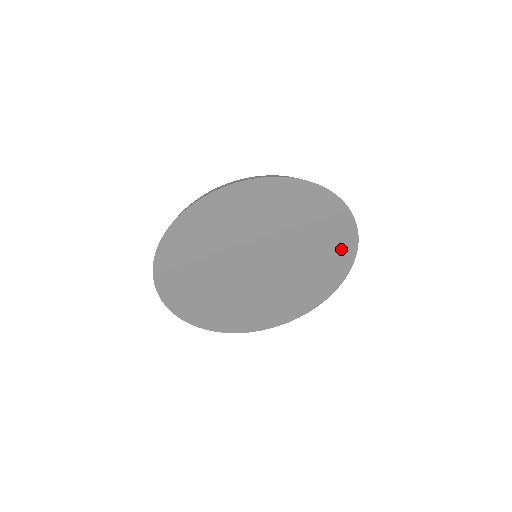
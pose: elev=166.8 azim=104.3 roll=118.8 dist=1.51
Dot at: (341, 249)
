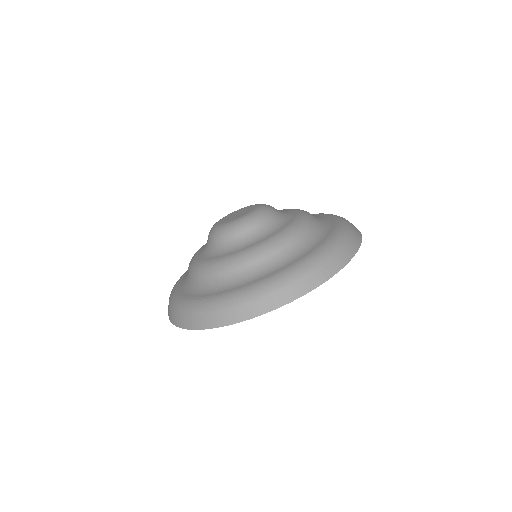
Dot at: occluded
